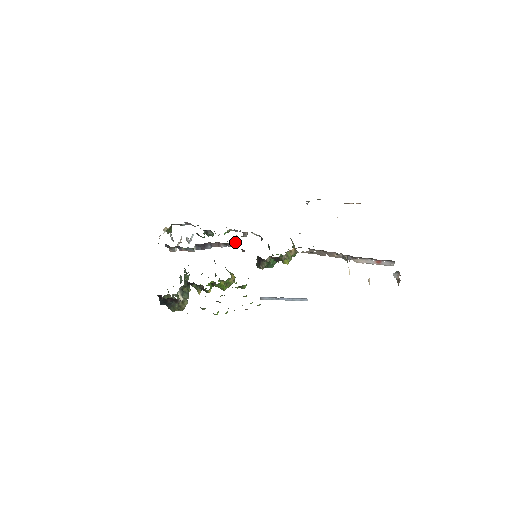
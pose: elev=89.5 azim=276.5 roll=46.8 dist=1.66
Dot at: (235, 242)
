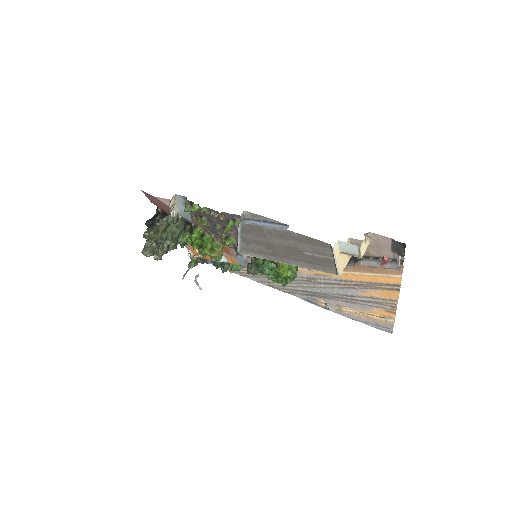
Dot at: occluded
